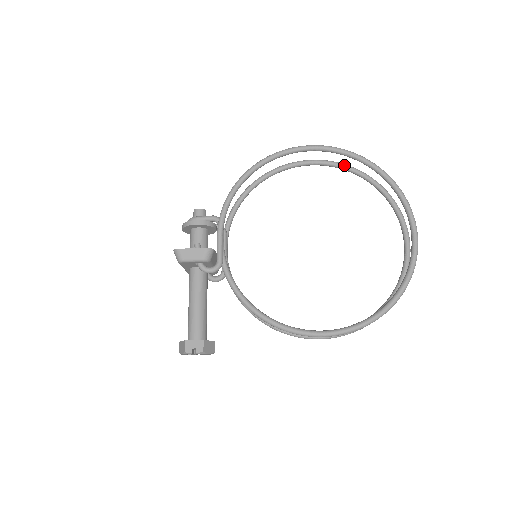
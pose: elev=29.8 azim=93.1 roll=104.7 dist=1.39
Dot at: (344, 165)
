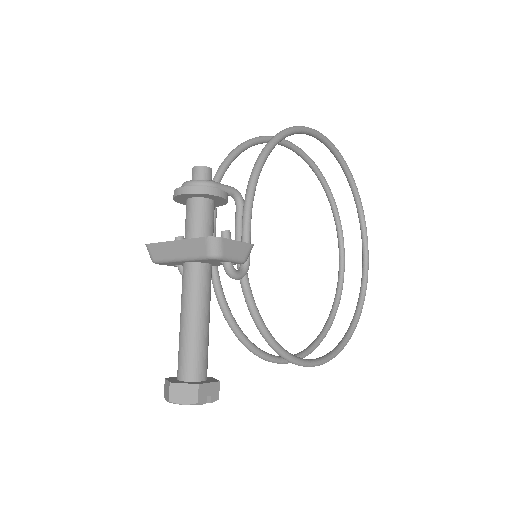
Dot at: (314, 162)
